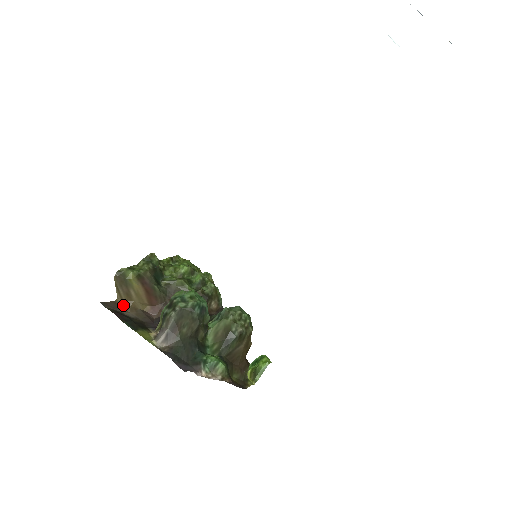
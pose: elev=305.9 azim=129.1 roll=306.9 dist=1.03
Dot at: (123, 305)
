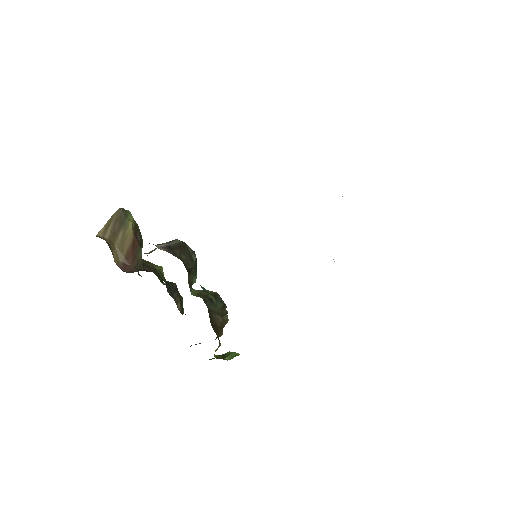
Dot at: (103, 239)
